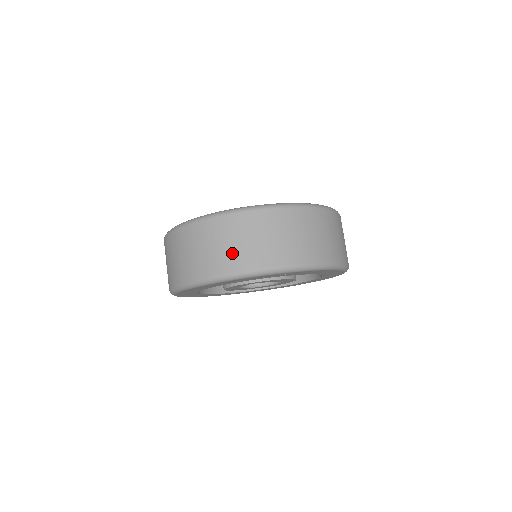
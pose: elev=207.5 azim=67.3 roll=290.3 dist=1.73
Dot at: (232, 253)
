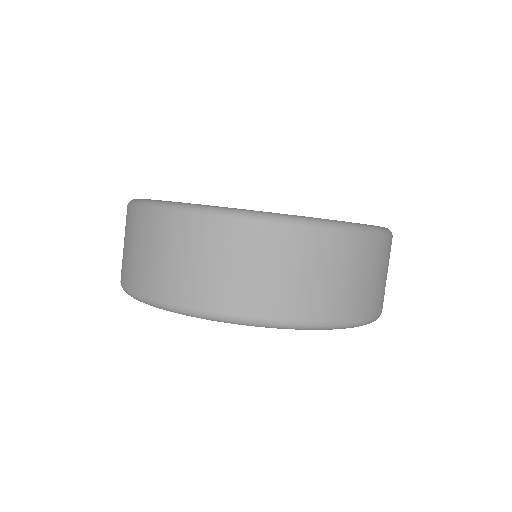
Dot at: (309, 291)
